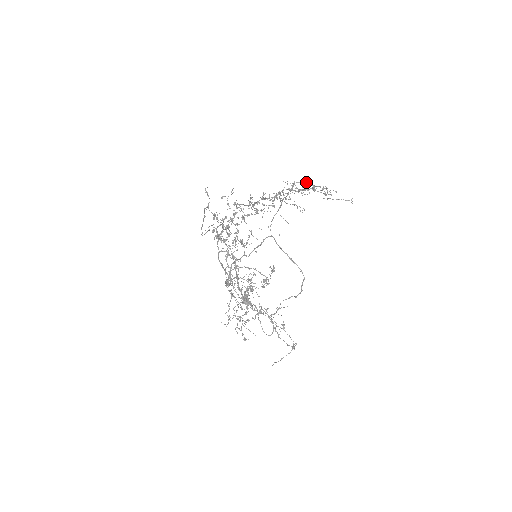
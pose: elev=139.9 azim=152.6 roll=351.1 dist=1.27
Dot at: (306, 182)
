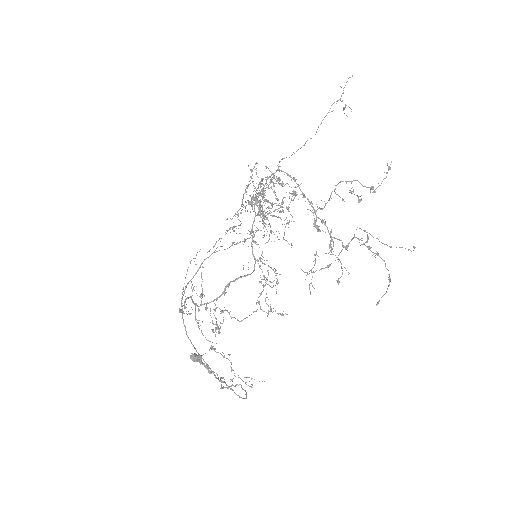
Dot at: occluded
